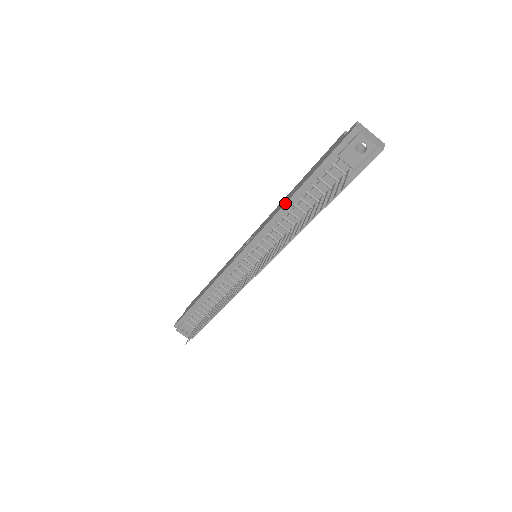
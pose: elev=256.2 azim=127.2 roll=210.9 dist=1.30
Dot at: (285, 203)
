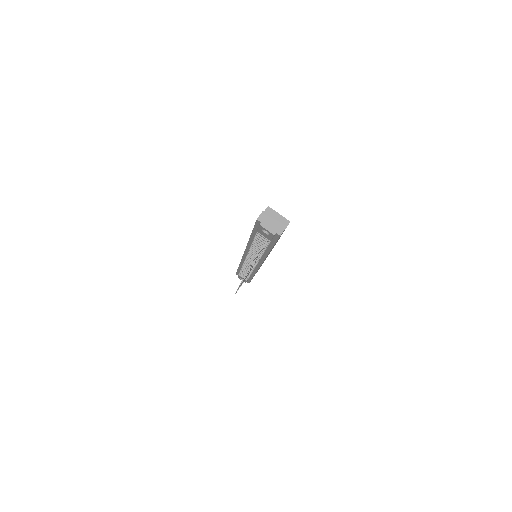
Dot at: (248, 241)
